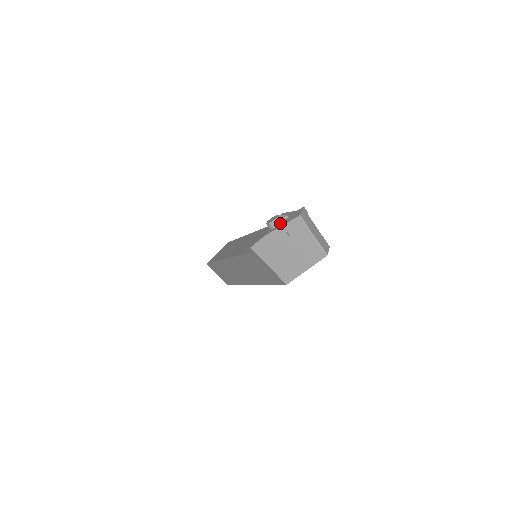
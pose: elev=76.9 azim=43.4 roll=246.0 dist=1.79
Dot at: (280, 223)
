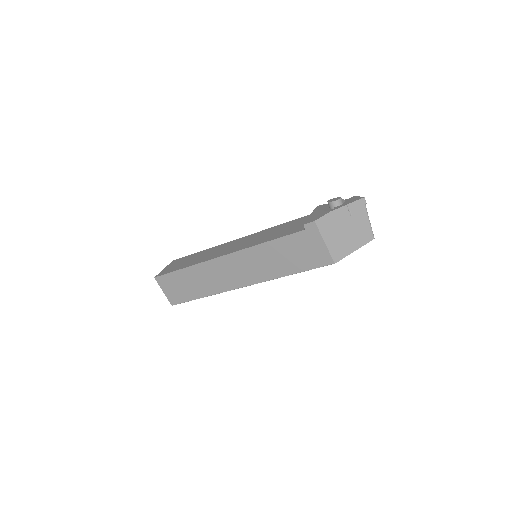
Dot at: occluded
